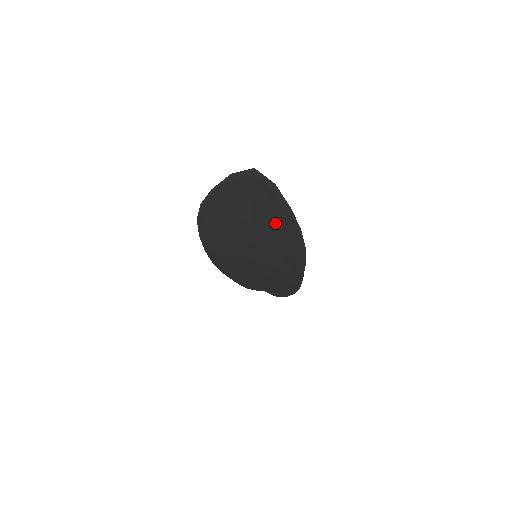
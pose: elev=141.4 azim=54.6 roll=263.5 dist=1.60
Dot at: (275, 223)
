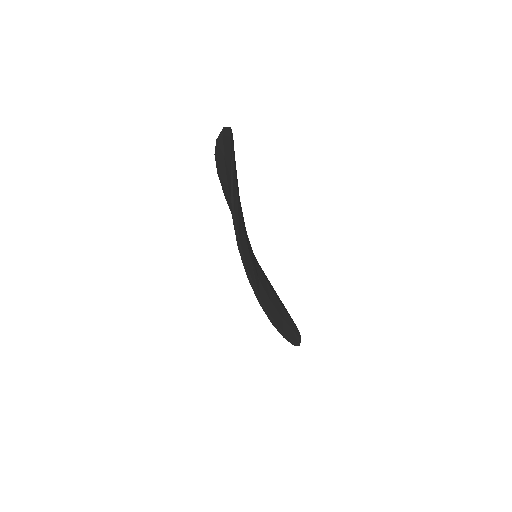
Dot at: occluded
